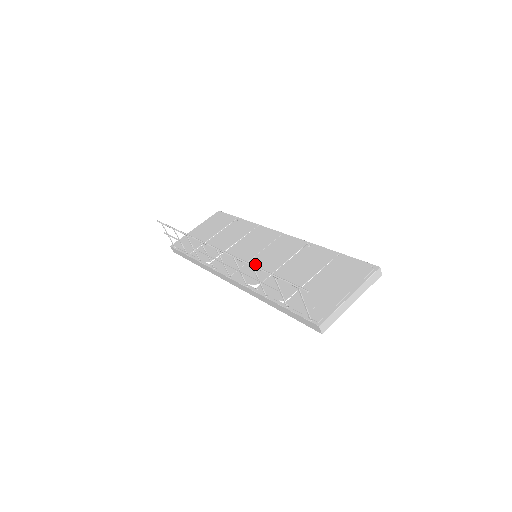
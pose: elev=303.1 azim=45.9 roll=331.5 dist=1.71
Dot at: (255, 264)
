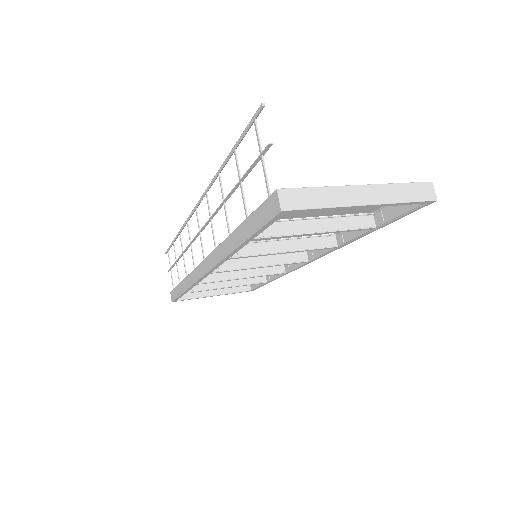
Dot at: occluded
